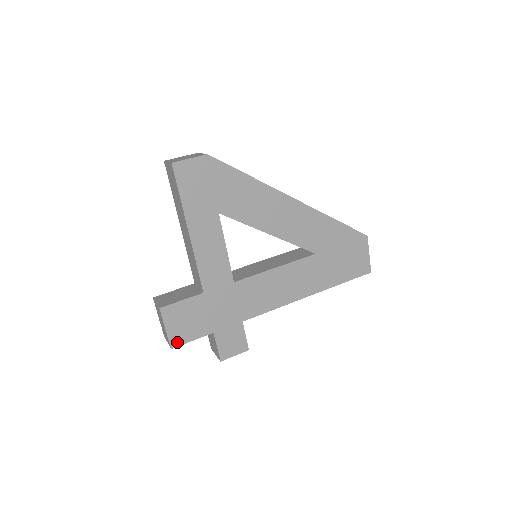
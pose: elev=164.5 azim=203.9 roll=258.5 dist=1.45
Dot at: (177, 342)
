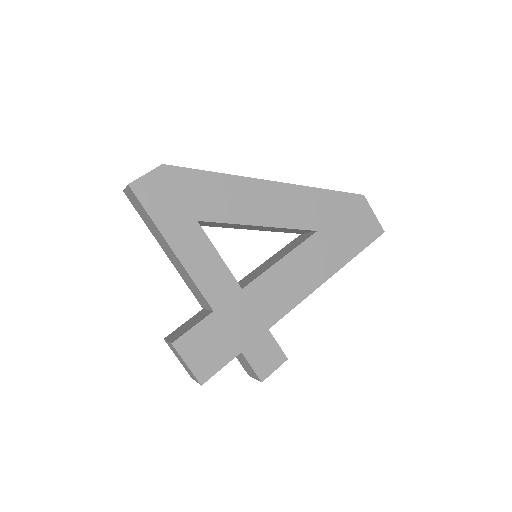
Dot at: (205, 376)
